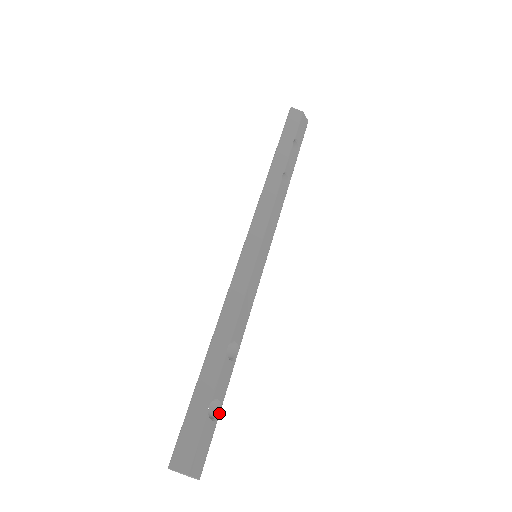
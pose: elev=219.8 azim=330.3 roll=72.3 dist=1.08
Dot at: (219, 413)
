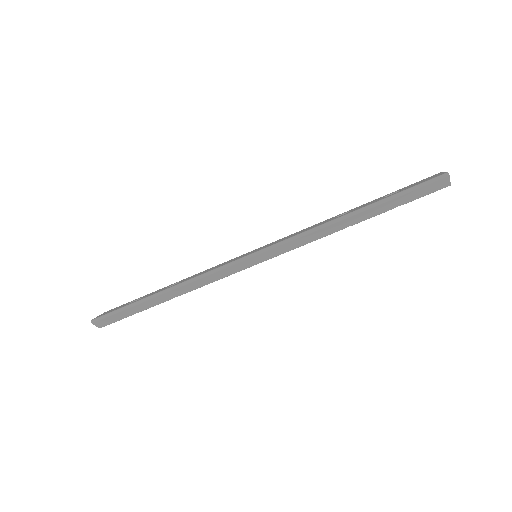
Dot at: occluded
